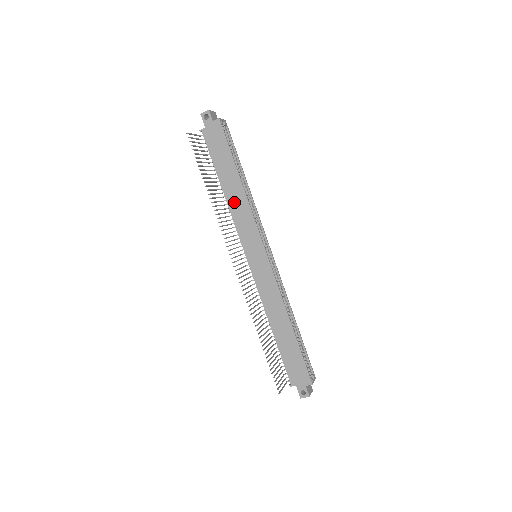
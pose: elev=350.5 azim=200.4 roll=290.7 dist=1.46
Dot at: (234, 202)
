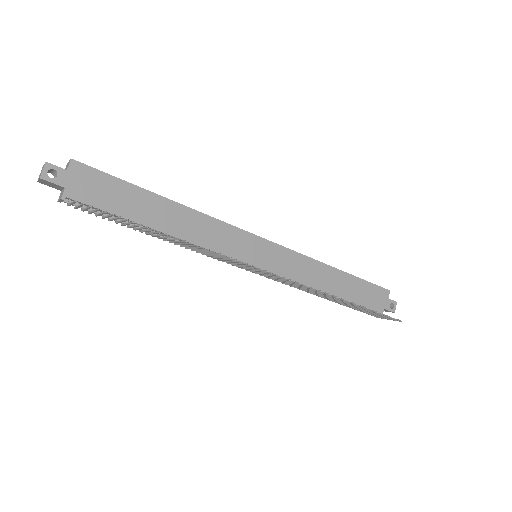
Dot at: (188, 230)
